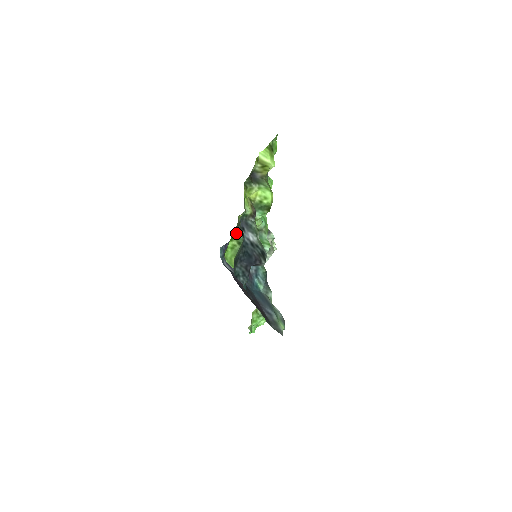
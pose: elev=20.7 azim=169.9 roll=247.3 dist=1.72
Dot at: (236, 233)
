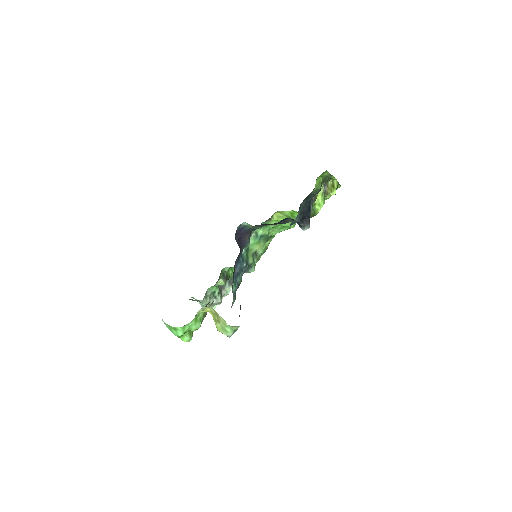
Dot at: (322, 181)
